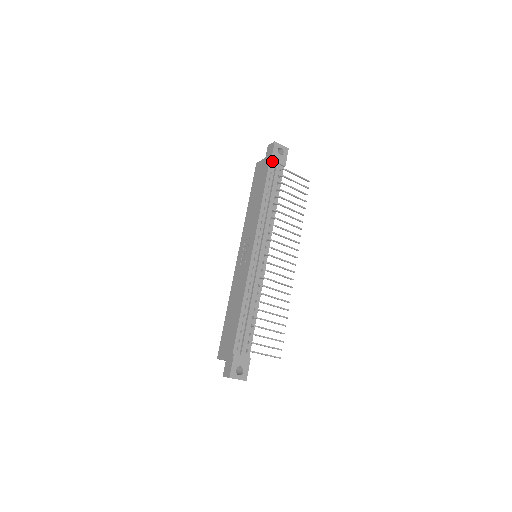
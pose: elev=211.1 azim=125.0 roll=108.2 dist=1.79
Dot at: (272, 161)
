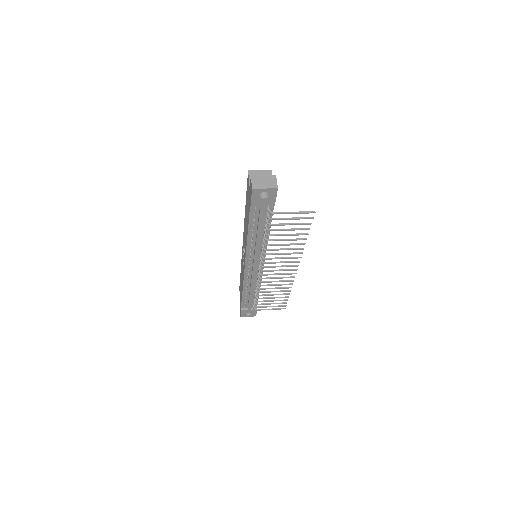
Dot at: (254, 203)
